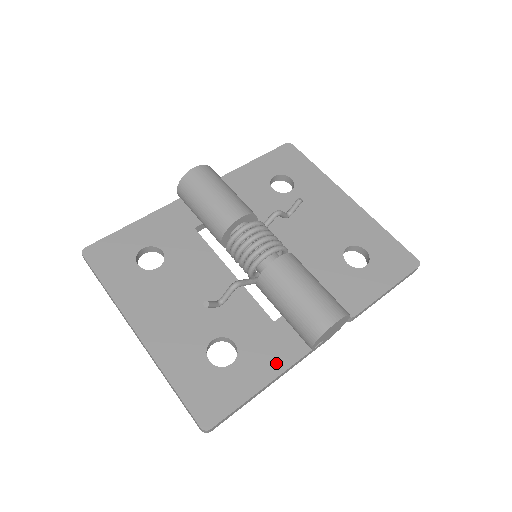
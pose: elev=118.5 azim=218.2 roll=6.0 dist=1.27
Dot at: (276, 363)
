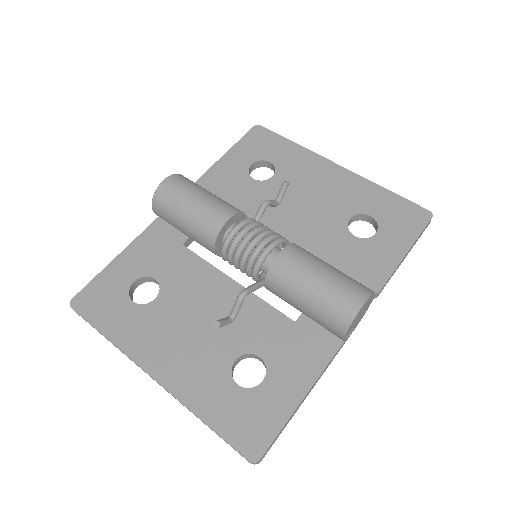
Dot at: (310, 366)
